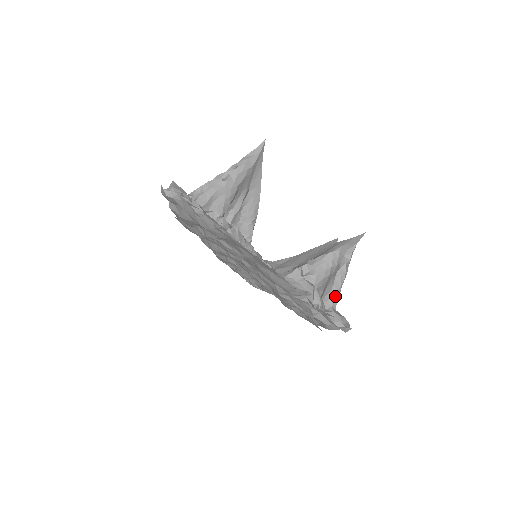
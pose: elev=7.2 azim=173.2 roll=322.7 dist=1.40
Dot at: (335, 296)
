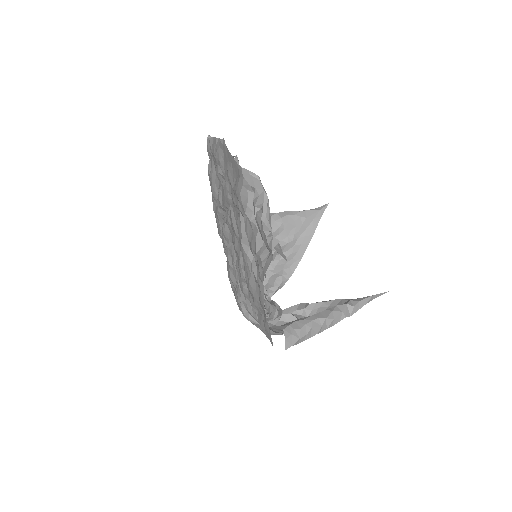
Dot at: (312, 321)
